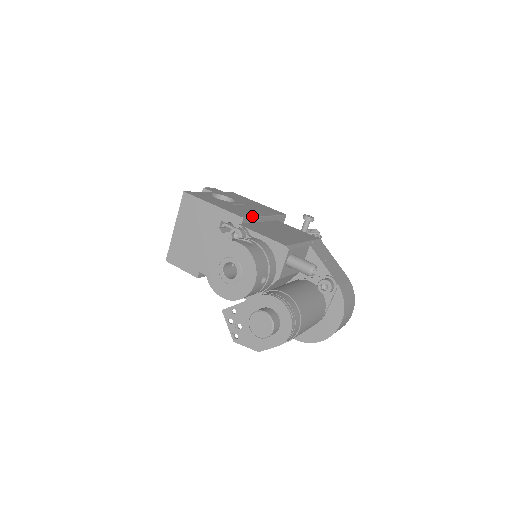
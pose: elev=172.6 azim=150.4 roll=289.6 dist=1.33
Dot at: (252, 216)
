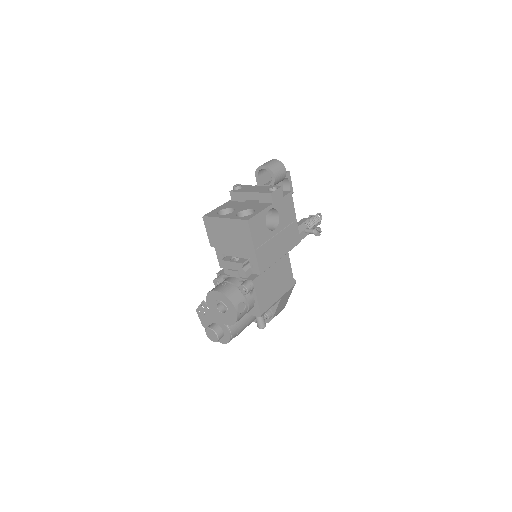
Dot at: (269, 266)
